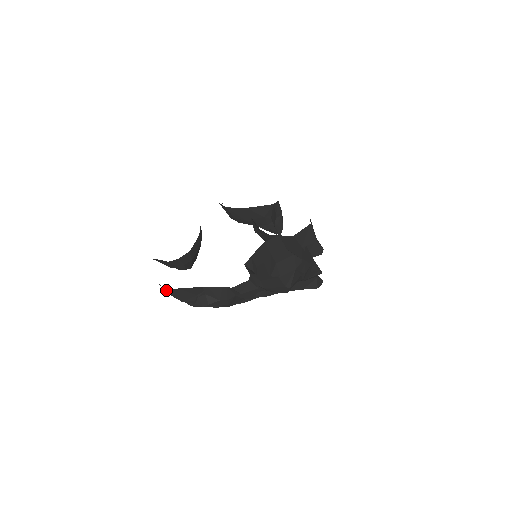
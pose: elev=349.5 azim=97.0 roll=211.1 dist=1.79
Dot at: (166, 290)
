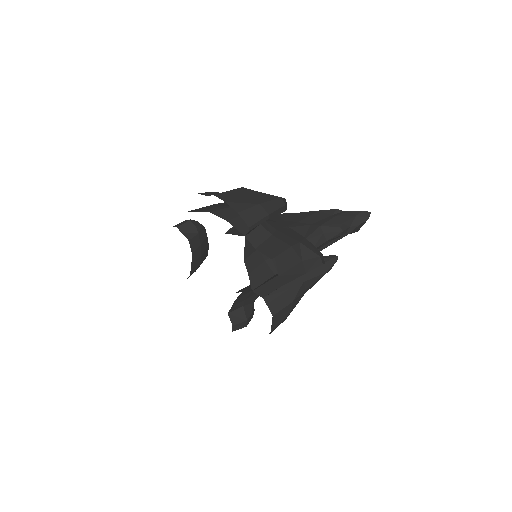
Dot at: occluded
